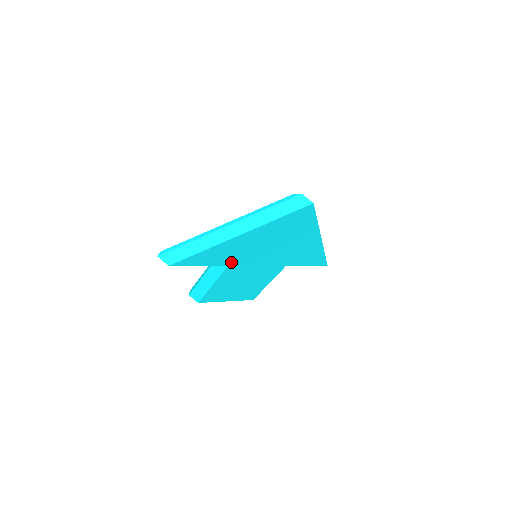
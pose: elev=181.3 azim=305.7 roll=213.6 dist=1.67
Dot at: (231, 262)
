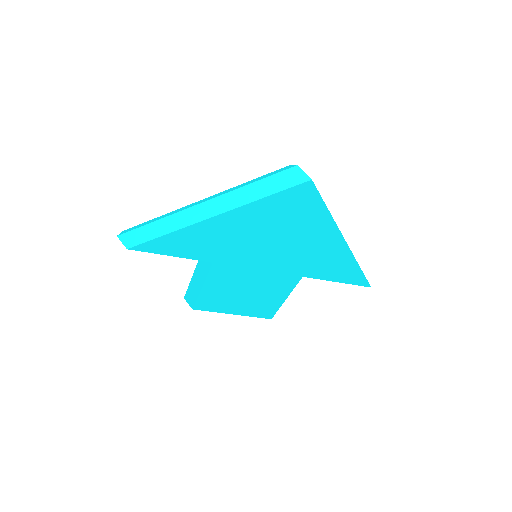
Dot at: (216, 258)
